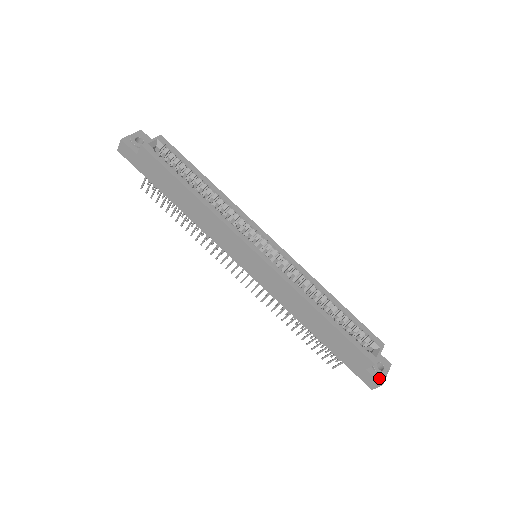
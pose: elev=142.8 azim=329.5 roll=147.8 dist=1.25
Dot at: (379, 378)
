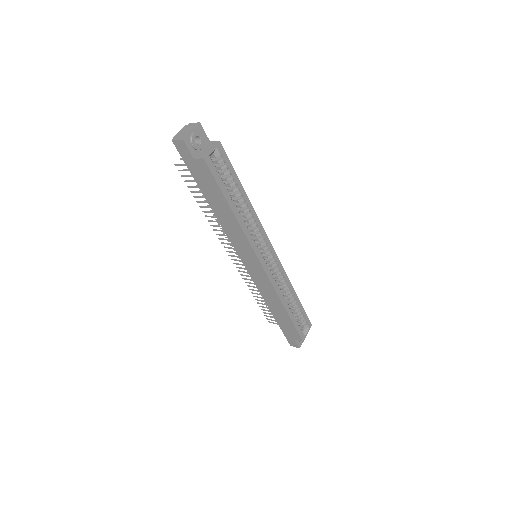
Dot at: (299, 344)
